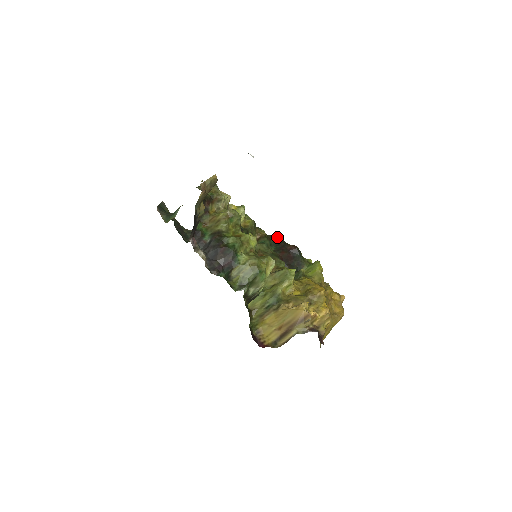
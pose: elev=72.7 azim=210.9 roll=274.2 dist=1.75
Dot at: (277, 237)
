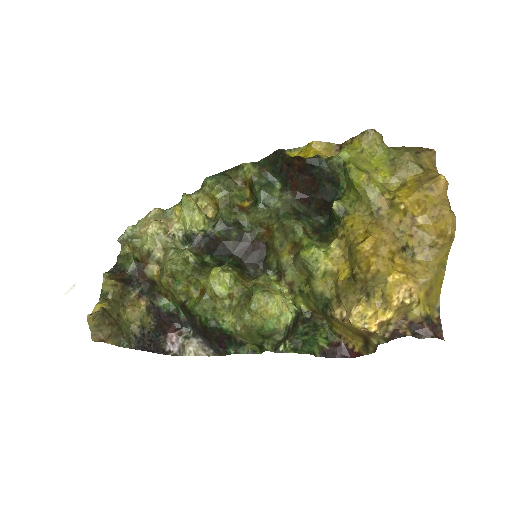
Dot at: (272, 155)
